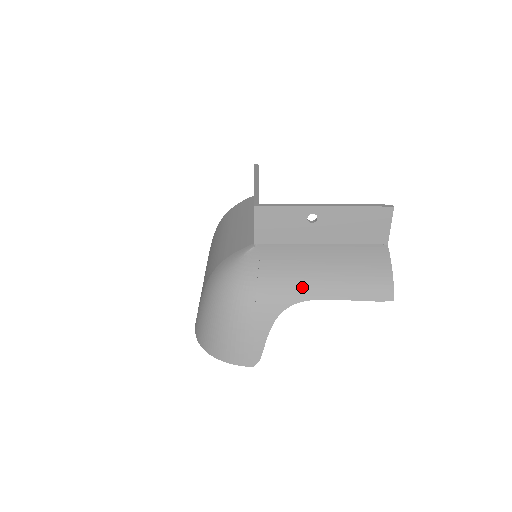
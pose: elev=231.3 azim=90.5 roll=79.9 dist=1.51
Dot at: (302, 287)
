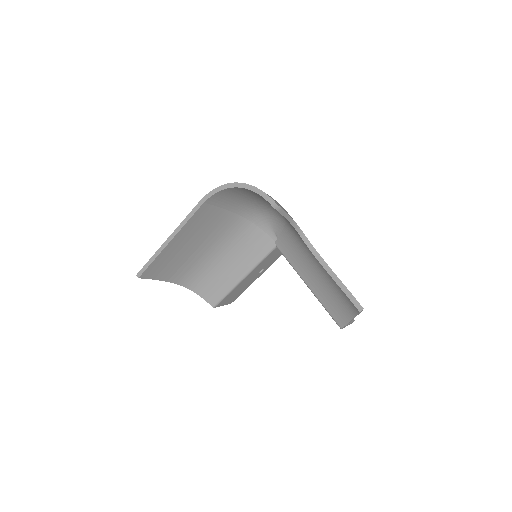
Dot at: occluded
